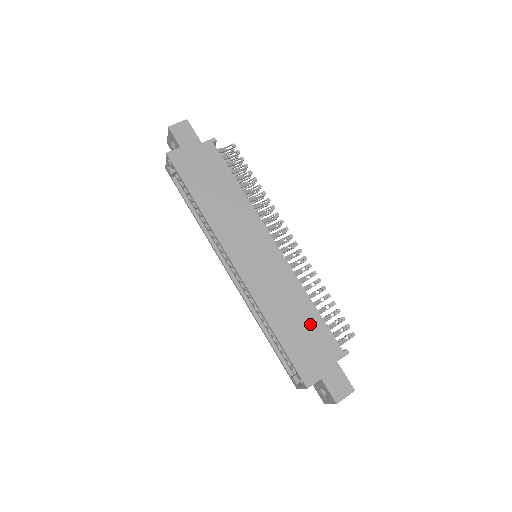
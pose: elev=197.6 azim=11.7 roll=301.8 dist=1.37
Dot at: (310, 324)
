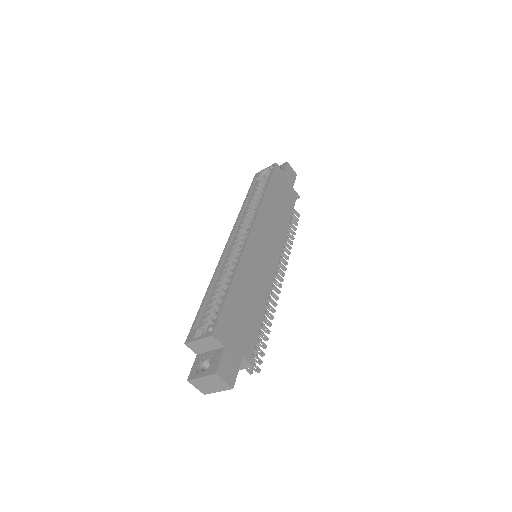
Dot at: (252, 316)
